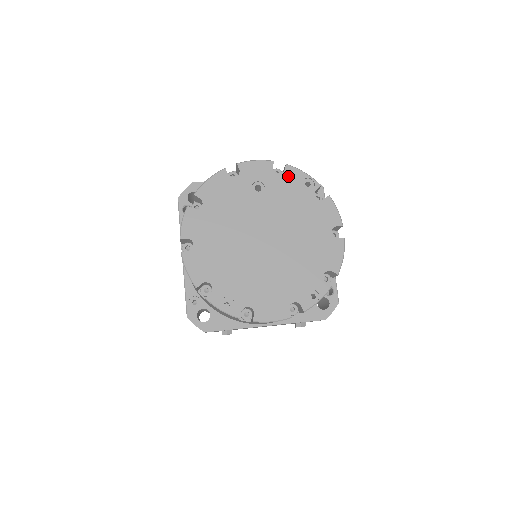
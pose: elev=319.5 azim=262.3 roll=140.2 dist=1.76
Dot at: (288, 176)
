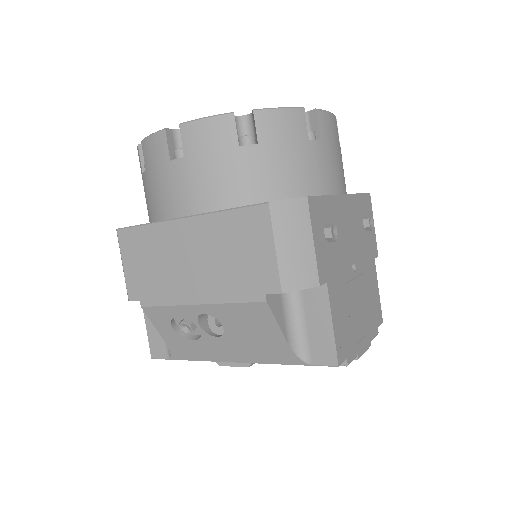
Dot at: occluded
